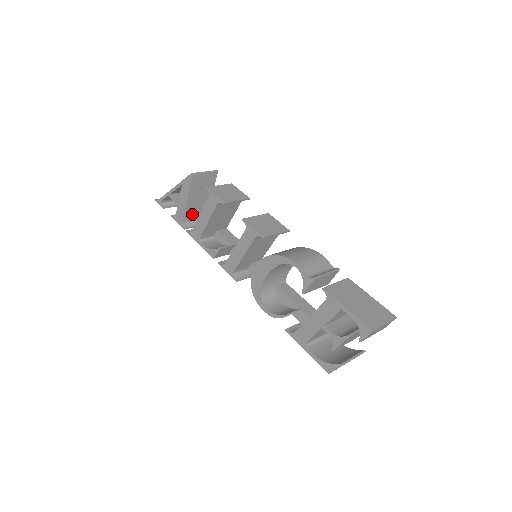
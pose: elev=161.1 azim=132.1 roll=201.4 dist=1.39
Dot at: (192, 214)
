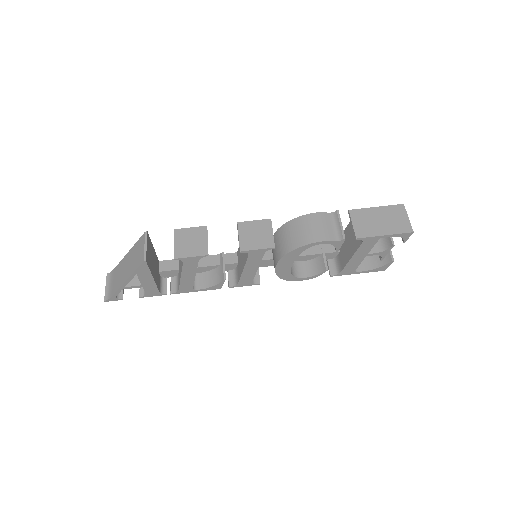
Dot at: (158, 279)
